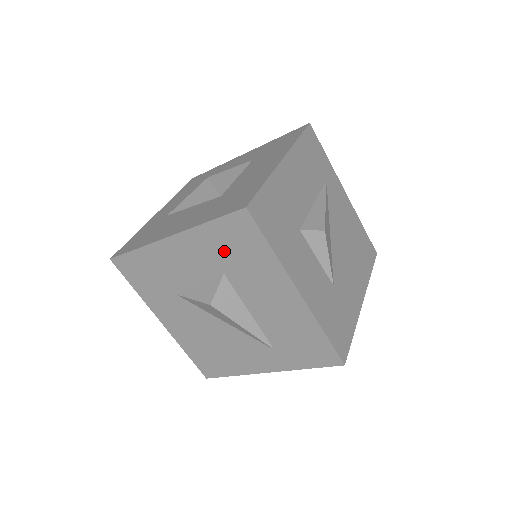
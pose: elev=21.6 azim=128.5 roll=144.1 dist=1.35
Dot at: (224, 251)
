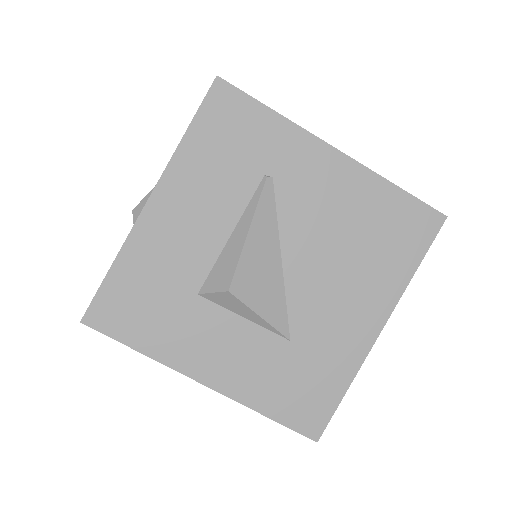
Dot at: occluded
